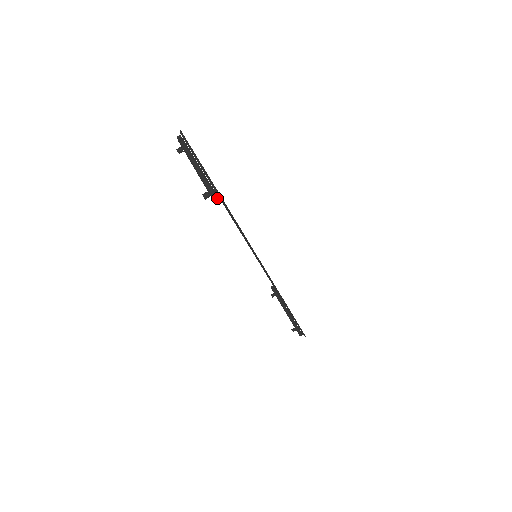
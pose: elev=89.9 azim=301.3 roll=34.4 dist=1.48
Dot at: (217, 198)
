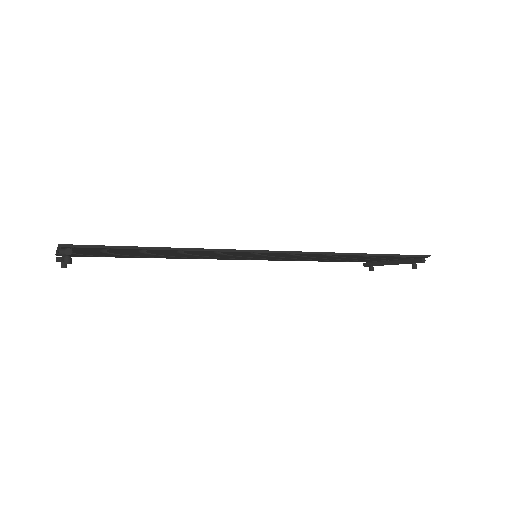
Dot at: (65, 250)
